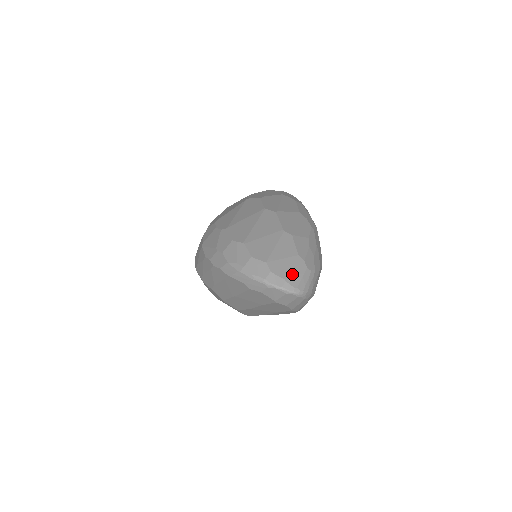
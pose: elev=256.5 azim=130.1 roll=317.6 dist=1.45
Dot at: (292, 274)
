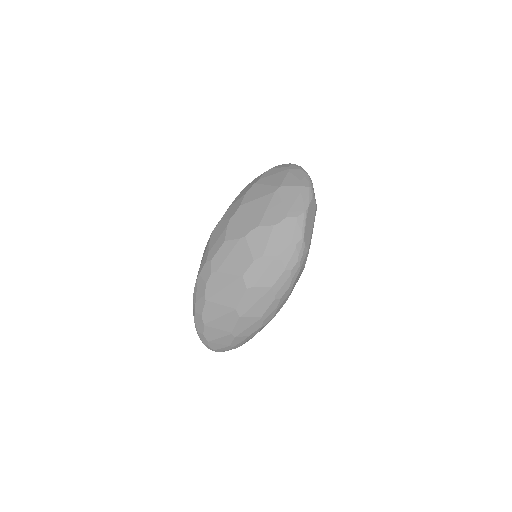
Dot at: (220, 350)
